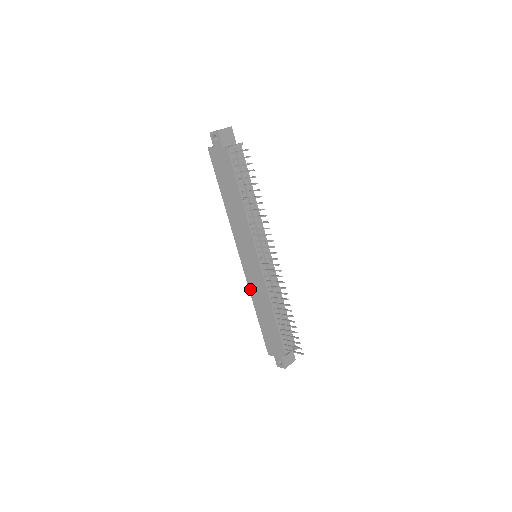
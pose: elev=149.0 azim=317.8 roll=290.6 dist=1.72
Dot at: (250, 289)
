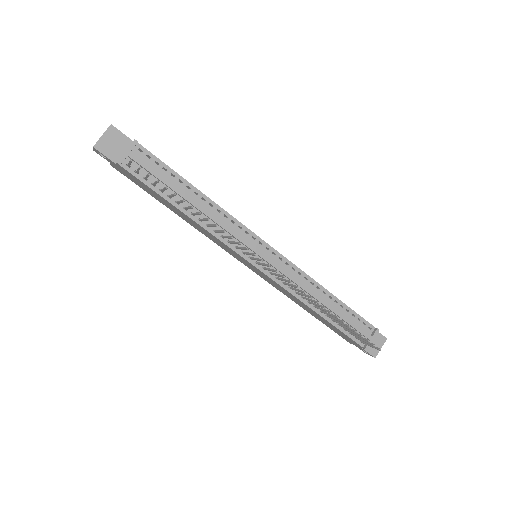
Dot at: occluded
